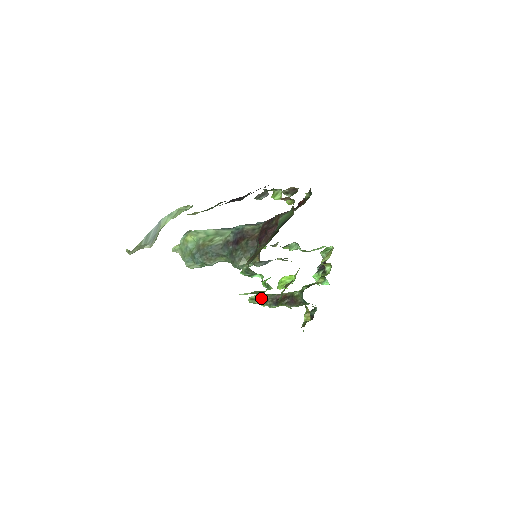
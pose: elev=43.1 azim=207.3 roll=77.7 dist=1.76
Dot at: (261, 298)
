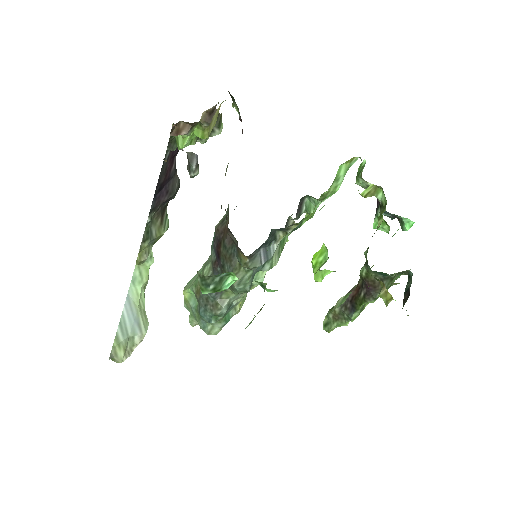
Dot at: (332, 315)
